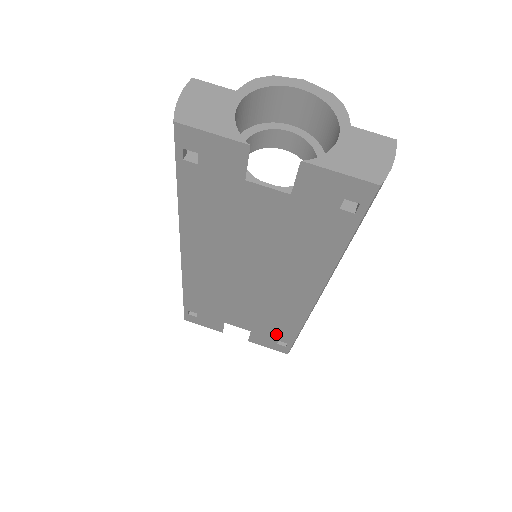
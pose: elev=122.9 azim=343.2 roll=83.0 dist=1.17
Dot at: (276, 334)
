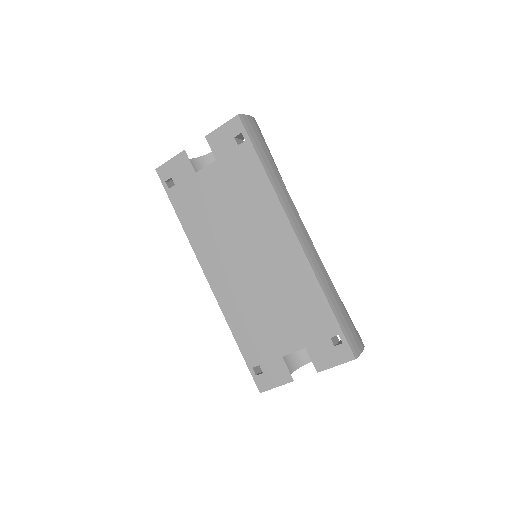
Dot at: (320, 328)
